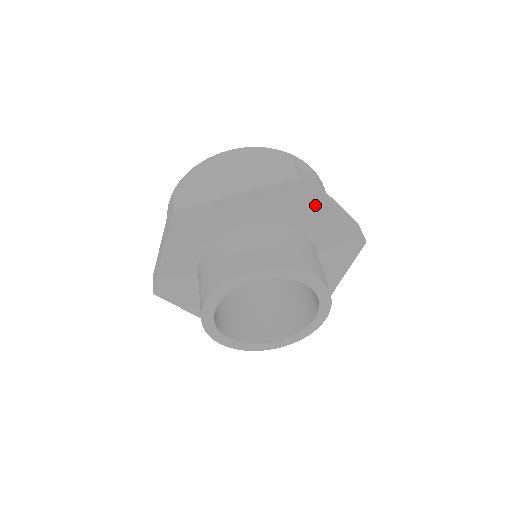
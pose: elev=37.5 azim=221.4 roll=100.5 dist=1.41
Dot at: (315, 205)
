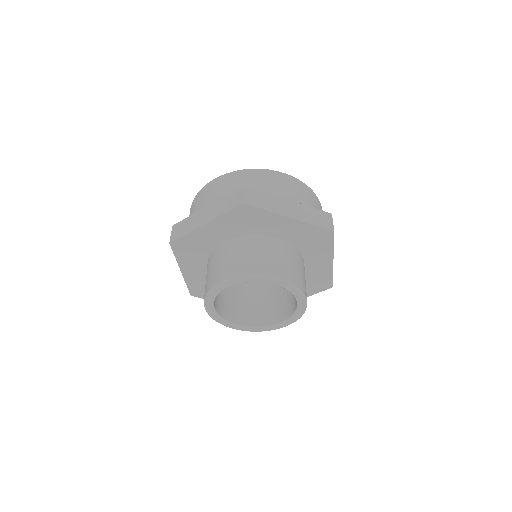
Dot at: (327, 251)
